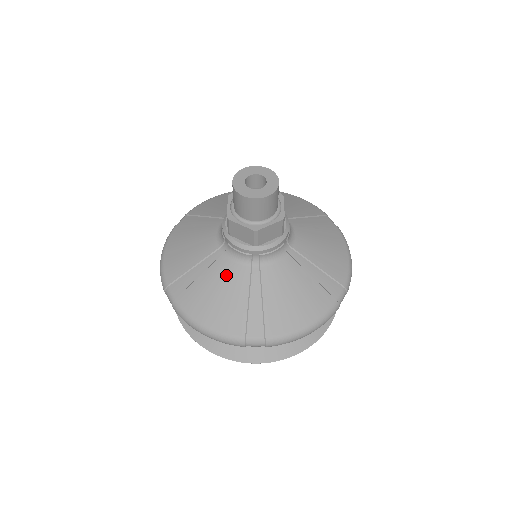
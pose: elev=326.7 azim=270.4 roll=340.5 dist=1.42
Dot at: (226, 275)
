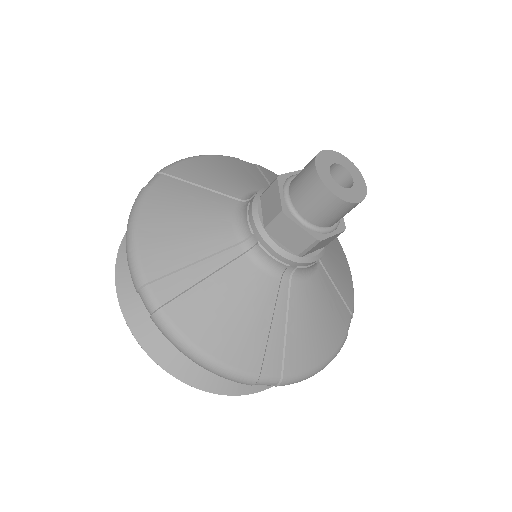
Dot at: (247, 286)
